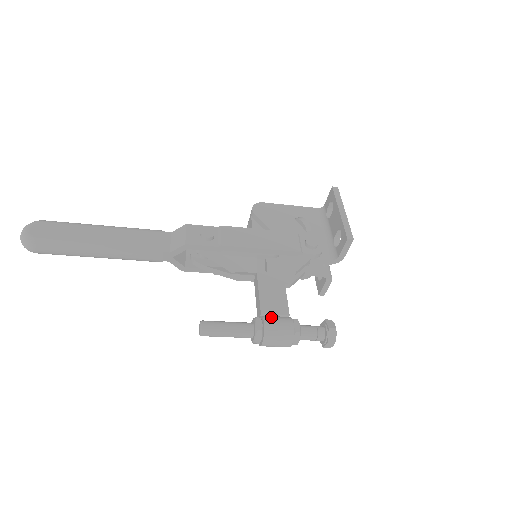
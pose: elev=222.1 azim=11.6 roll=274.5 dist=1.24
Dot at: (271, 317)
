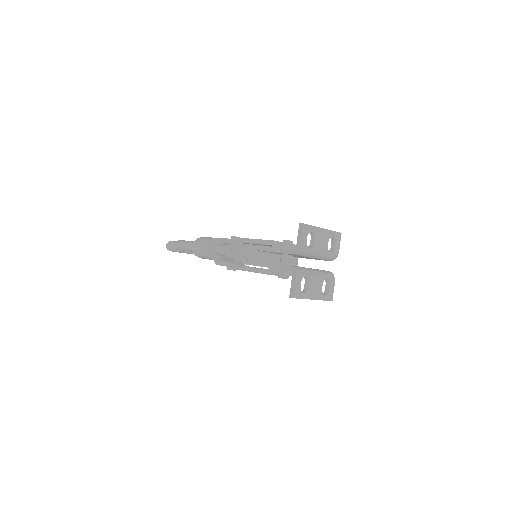
Dot at: occluded
